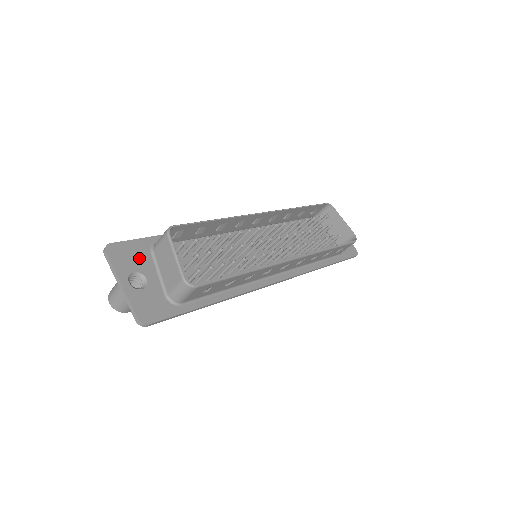
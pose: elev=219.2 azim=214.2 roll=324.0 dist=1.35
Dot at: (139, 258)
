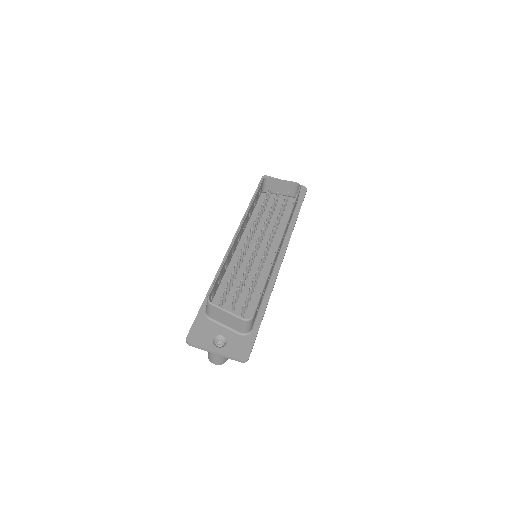
Dot at: (207, 329)
